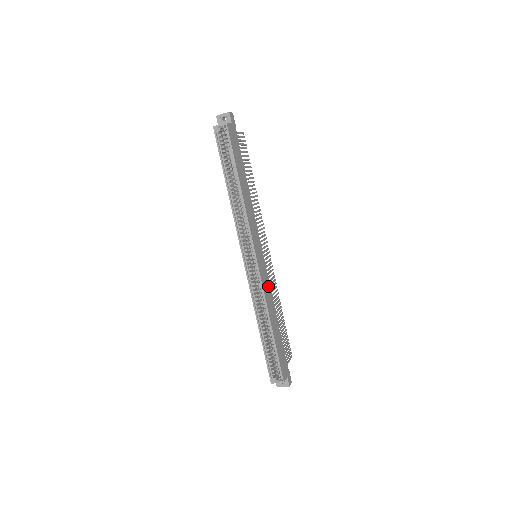
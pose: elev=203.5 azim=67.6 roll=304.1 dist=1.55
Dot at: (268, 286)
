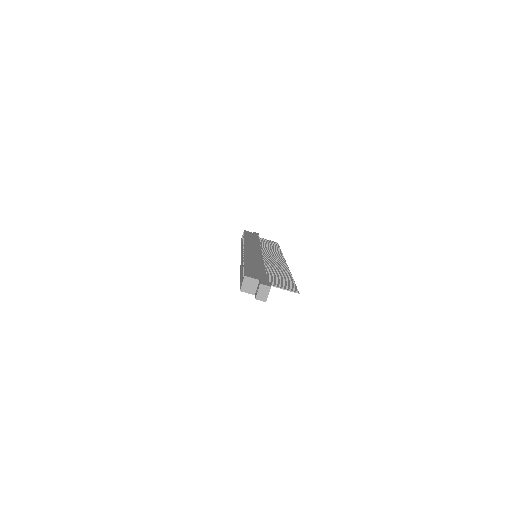
Dot at: (258, 257)
